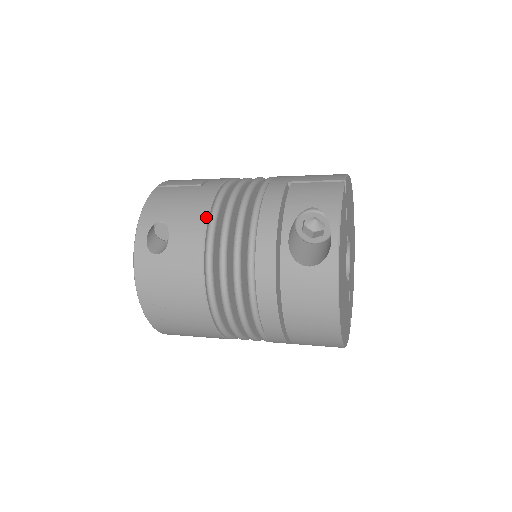
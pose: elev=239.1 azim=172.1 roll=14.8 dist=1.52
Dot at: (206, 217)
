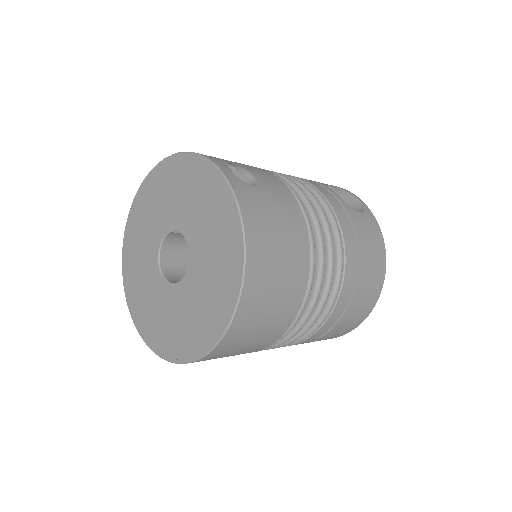
Dot at: (268, 171)
